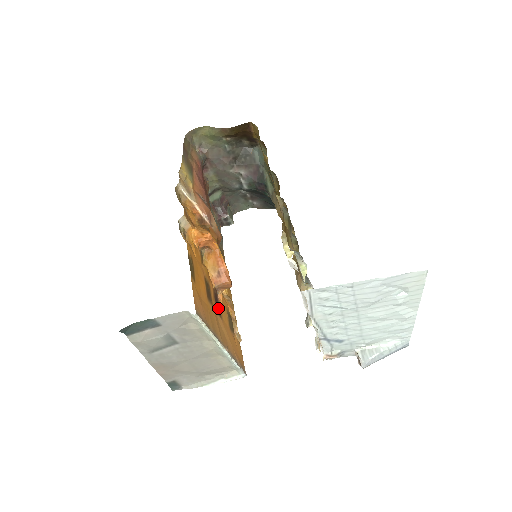
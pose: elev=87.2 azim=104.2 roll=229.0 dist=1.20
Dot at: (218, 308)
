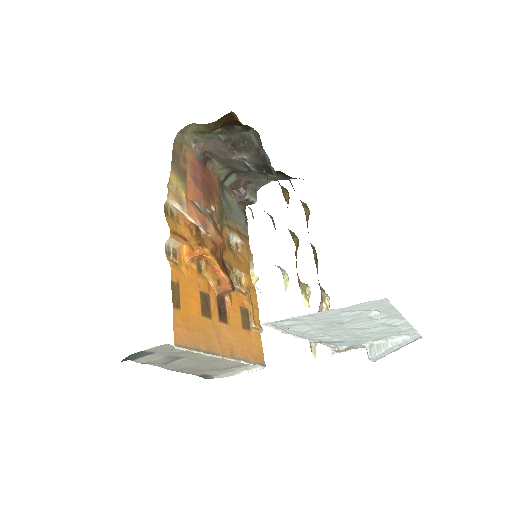
Dot at: (222, 315)
